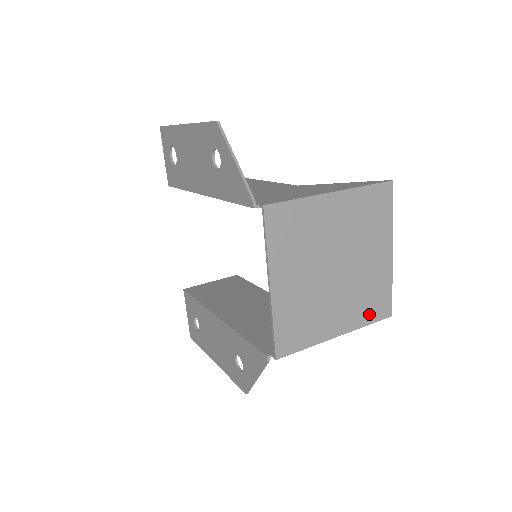
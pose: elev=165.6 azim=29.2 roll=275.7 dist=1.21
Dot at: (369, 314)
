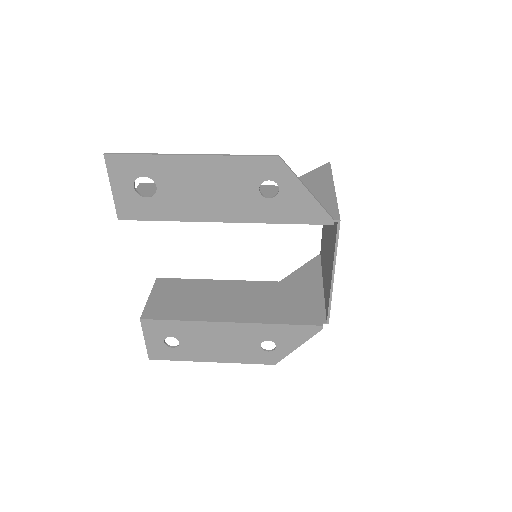
Dot at: occluded
